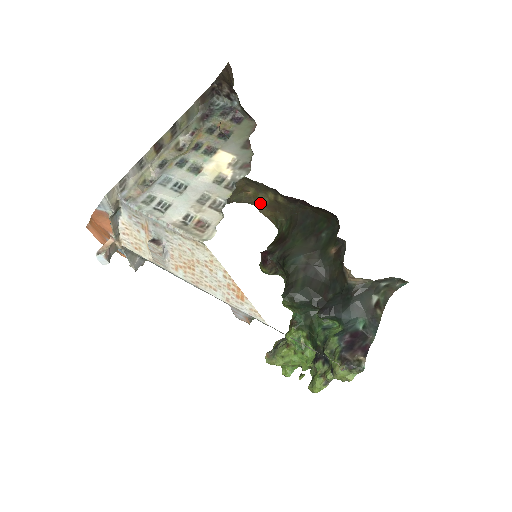
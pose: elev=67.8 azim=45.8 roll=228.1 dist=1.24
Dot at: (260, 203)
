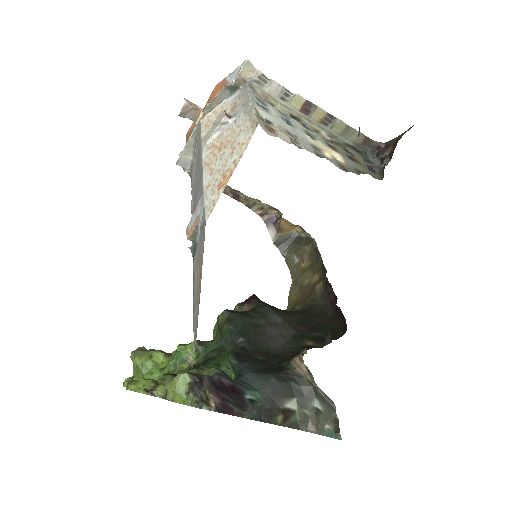
Dot at: (299, 281)
